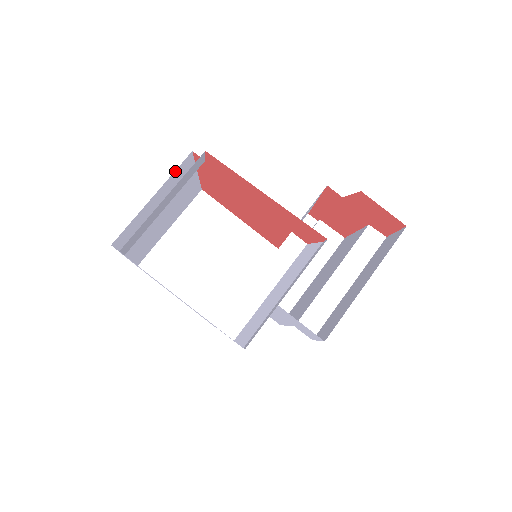
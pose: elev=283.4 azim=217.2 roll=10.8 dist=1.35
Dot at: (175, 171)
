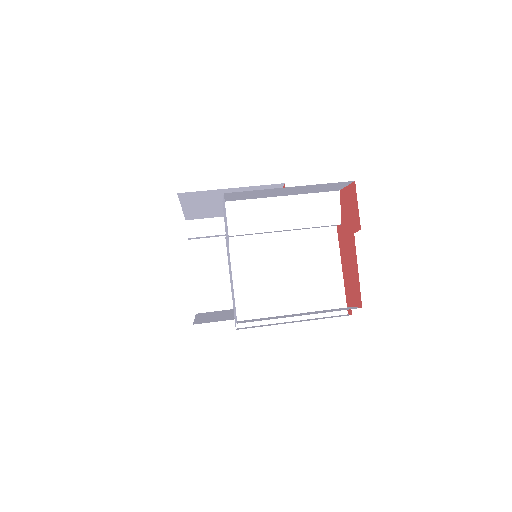
Dot at: occluded
